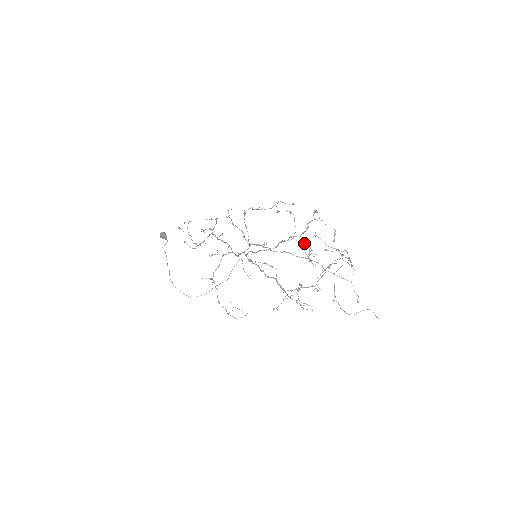
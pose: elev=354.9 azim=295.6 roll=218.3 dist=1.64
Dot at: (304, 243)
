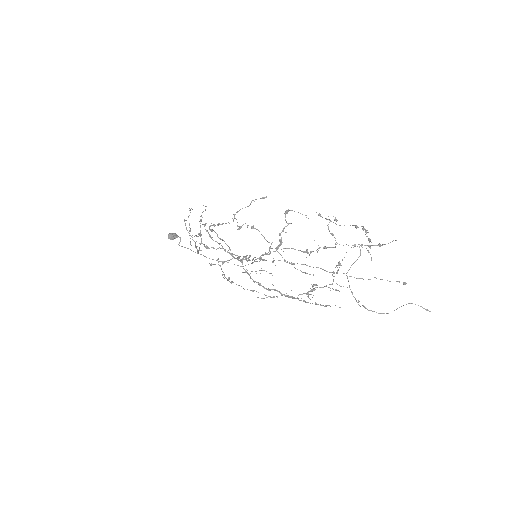
Dot at: (292, 248)
